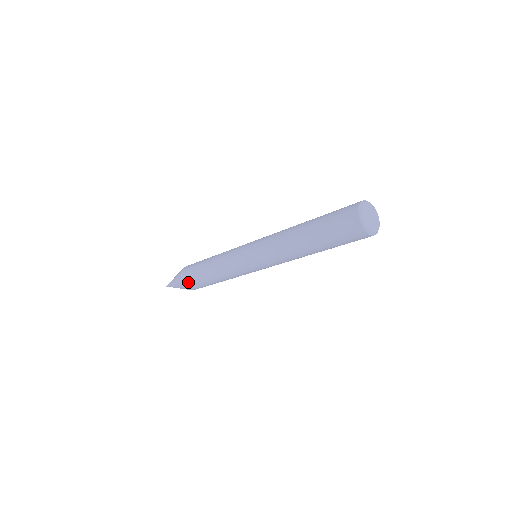
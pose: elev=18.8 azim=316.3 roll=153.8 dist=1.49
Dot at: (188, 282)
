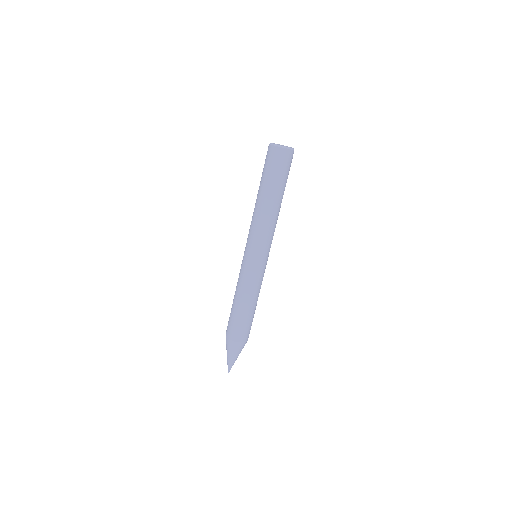
Dot at: (228, 330)
